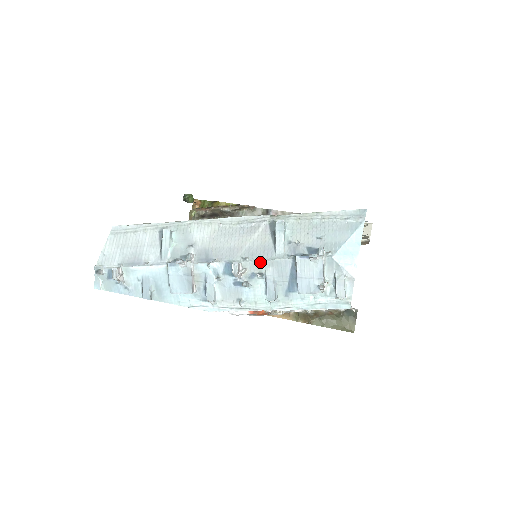
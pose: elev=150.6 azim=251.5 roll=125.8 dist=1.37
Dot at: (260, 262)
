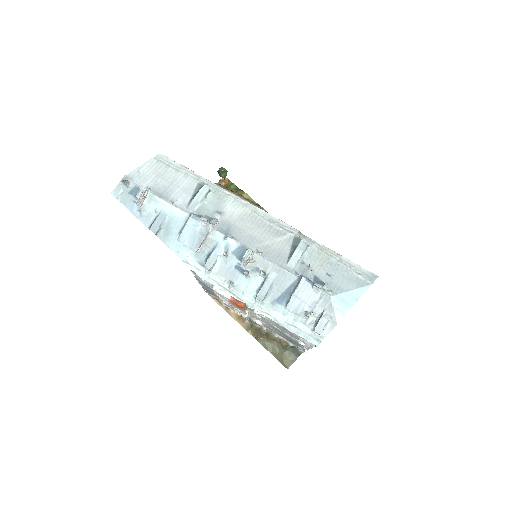
Dot at: (270, 263)
